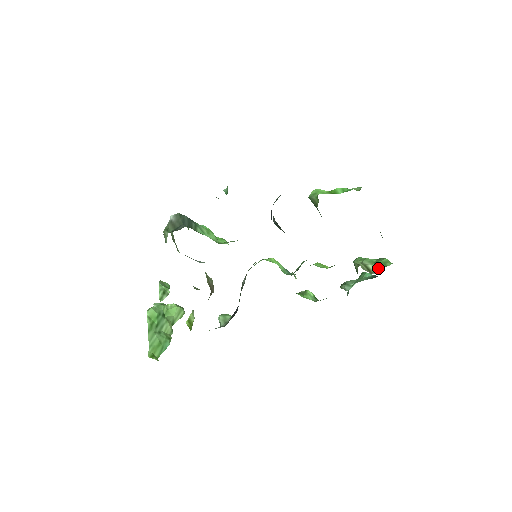
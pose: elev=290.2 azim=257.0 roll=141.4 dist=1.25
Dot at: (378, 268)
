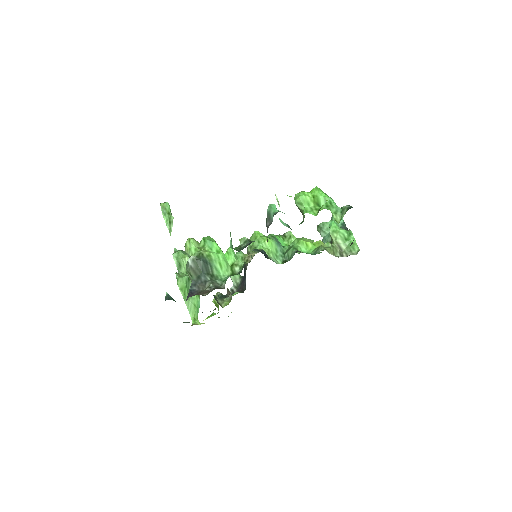
Dot at: (348, 250)
